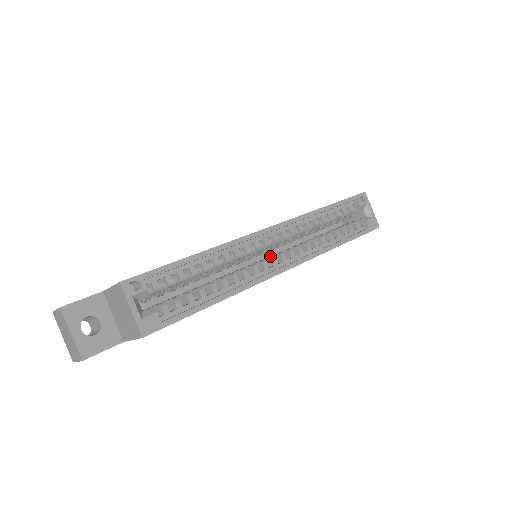
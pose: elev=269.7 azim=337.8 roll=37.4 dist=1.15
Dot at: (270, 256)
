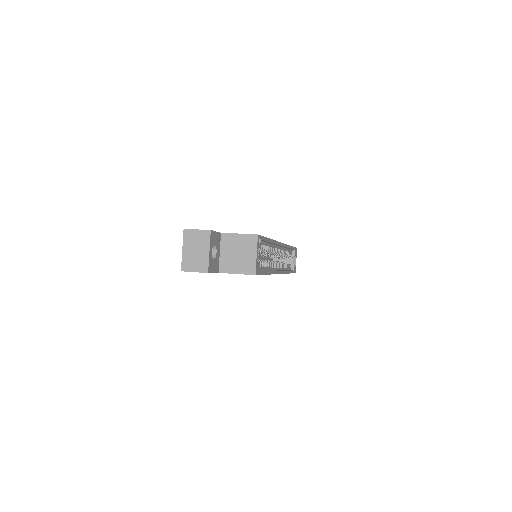
Dot at: occluded
